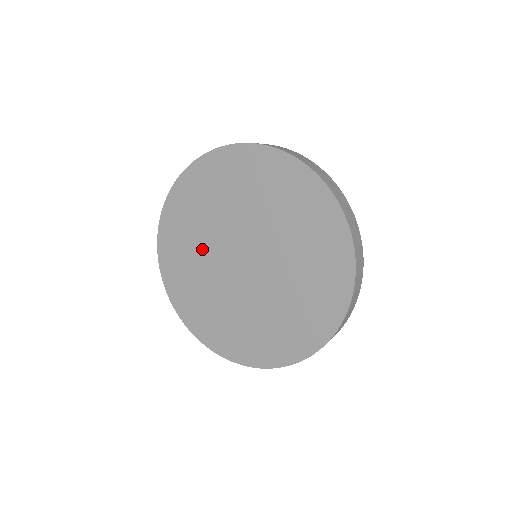
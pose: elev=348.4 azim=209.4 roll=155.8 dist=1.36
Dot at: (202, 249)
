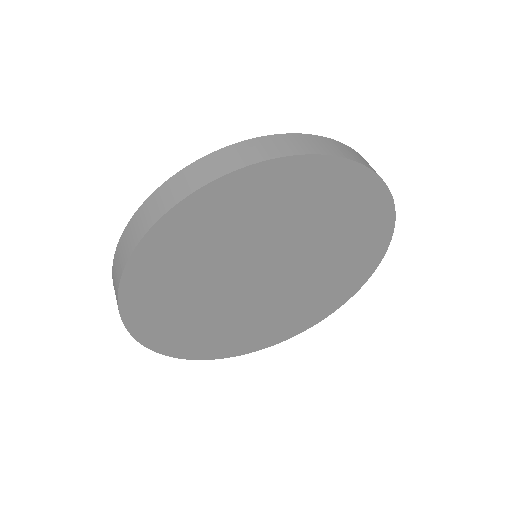
Dot at: (207, 277)
